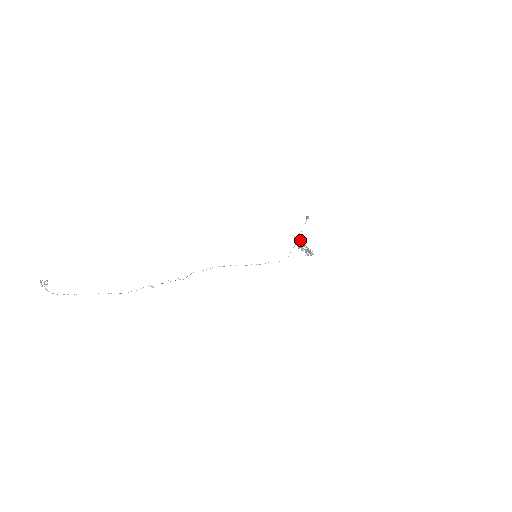
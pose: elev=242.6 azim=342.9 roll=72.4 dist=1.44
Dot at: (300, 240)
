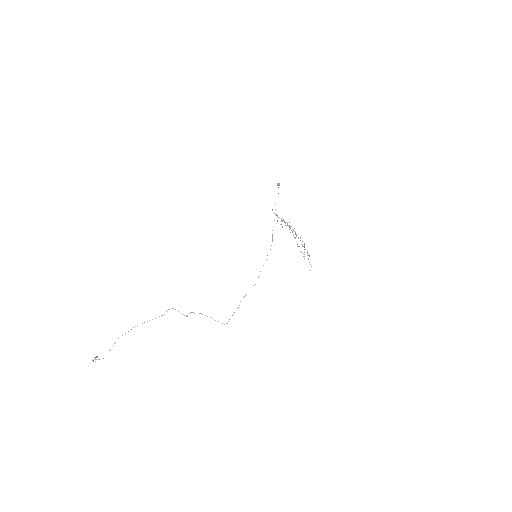
Dot at: occluded
